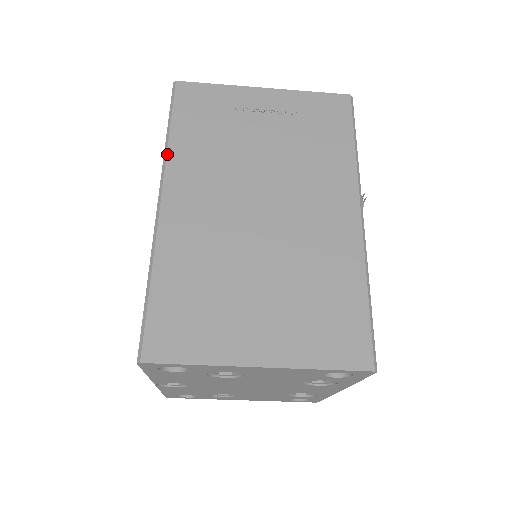
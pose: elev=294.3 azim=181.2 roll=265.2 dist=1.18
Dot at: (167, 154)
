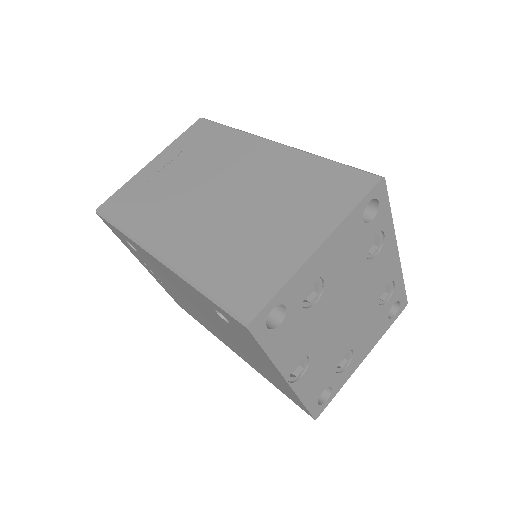
Dot at: (133, 236)
